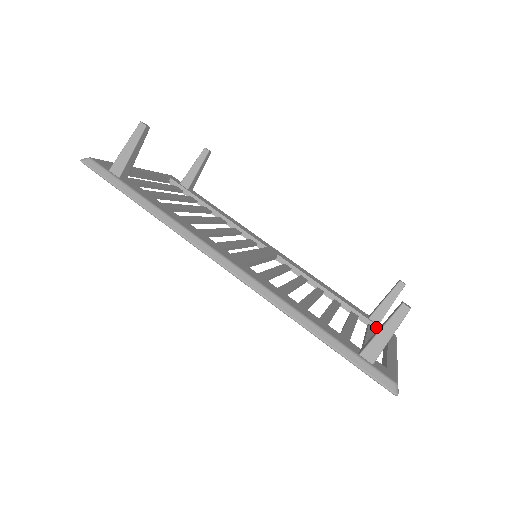
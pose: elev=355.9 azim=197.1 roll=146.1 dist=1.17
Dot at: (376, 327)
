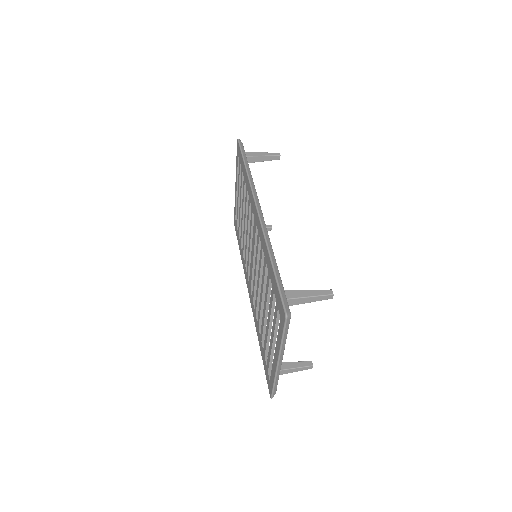
Dot at: occluded
